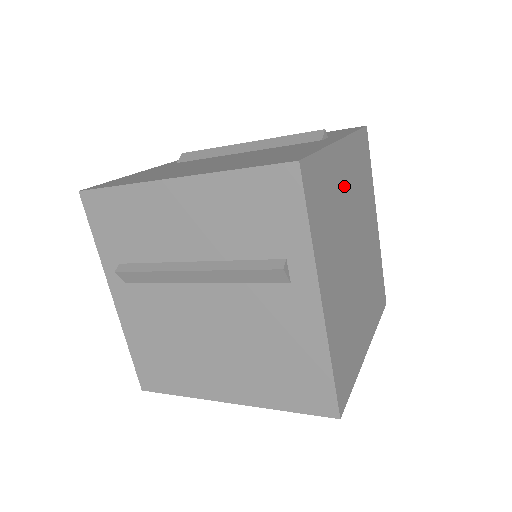
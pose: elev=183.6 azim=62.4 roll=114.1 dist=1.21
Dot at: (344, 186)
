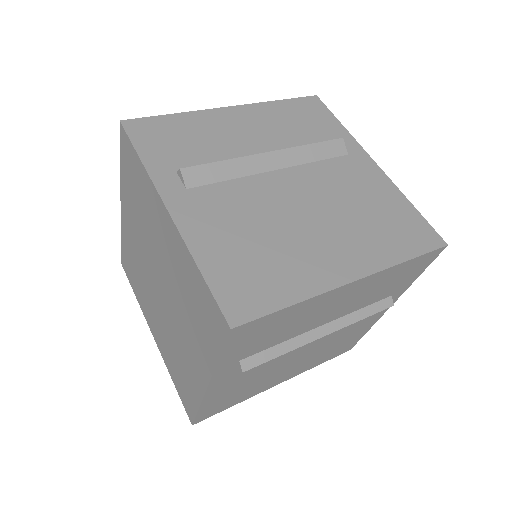
Dot at: occluded
